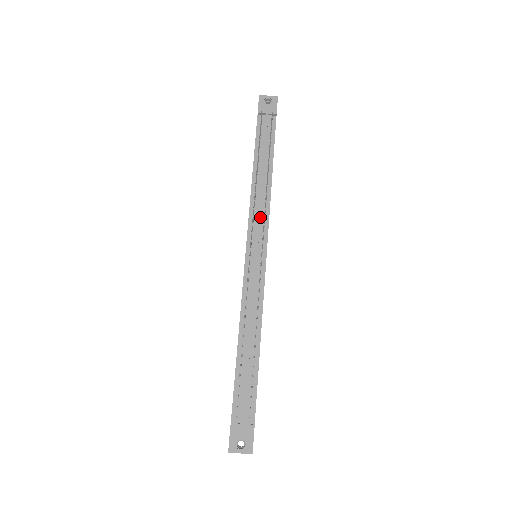
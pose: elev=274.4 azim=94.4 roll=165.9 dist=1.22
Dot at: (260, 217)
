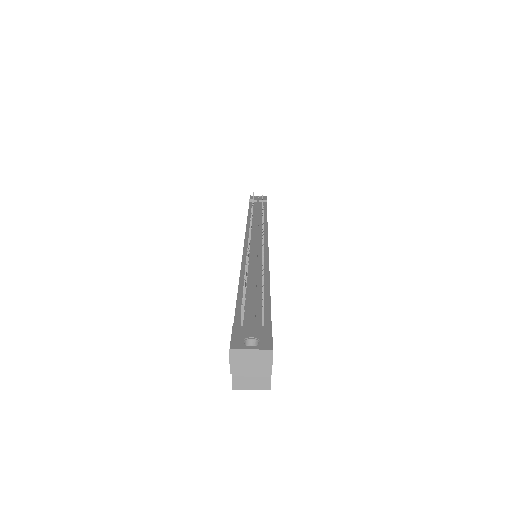
Dot at: (258, 229)
